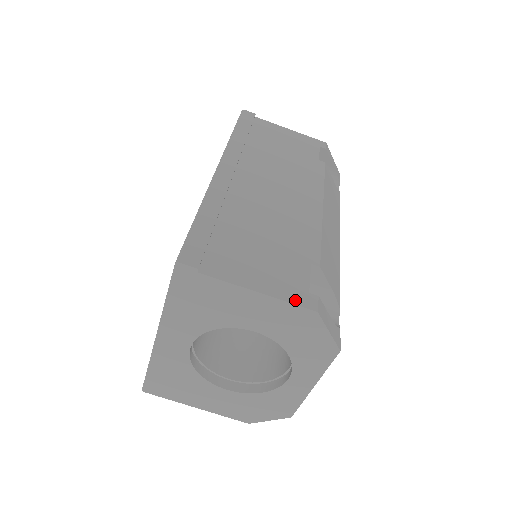
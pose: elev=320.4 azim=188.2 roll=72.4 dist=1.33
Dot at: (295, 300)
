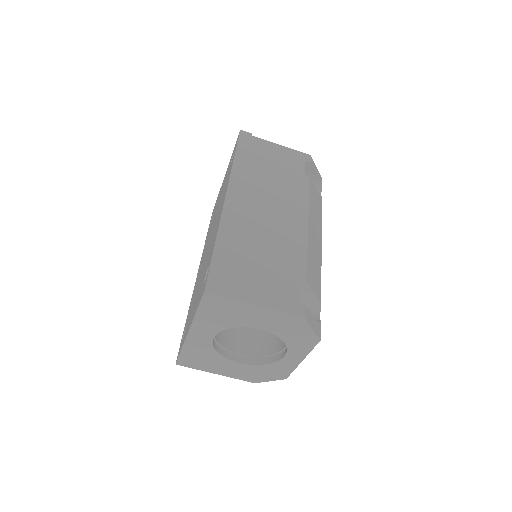
Dot at: (289, 310)
